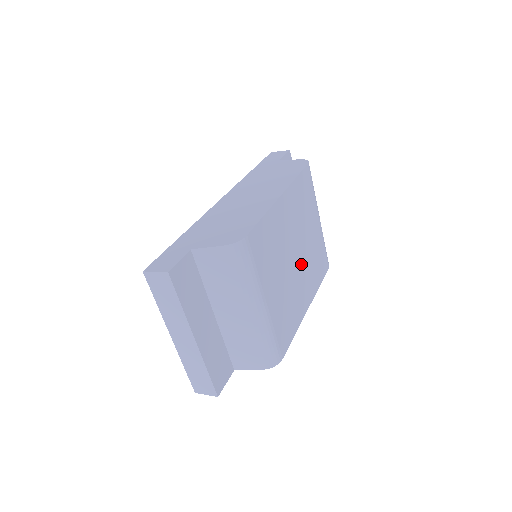
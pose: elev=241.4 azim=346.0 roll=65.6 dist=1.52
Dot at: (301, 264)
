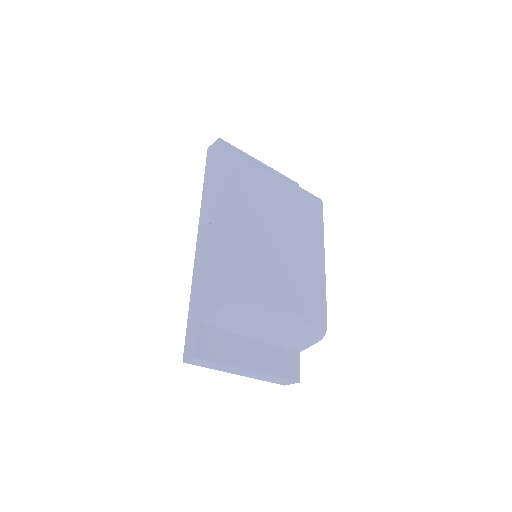
Dot at: (292, 240)
